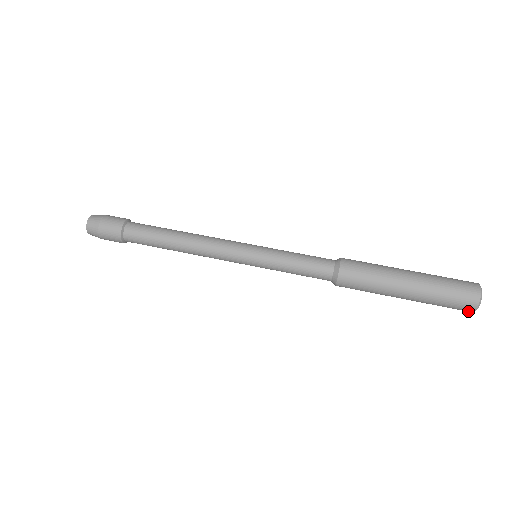
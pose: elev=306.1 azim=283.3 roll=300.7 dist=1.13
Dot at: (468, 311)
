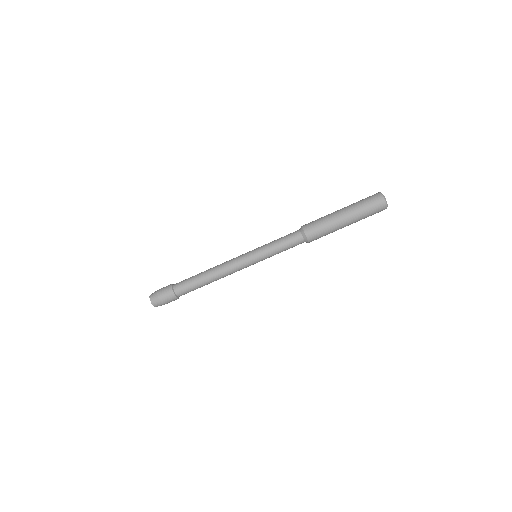
Dot at: occluded
